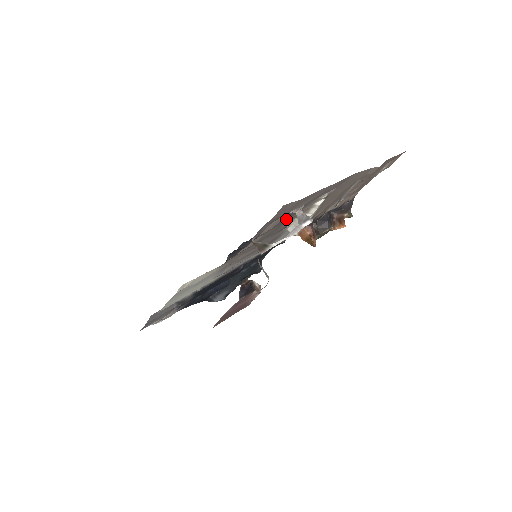
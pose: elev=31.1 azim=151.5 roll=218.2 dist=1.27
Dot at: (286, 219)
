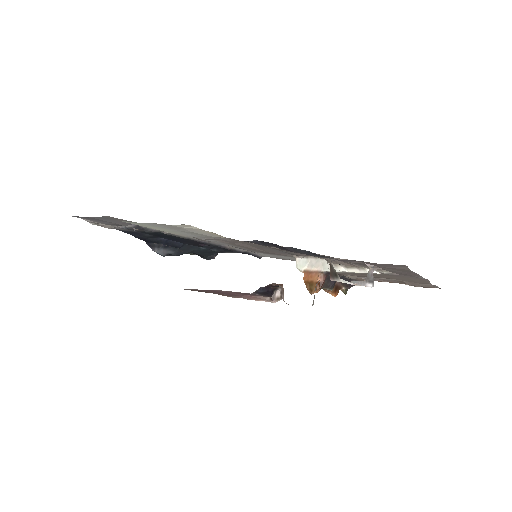
Dot at: occluded
